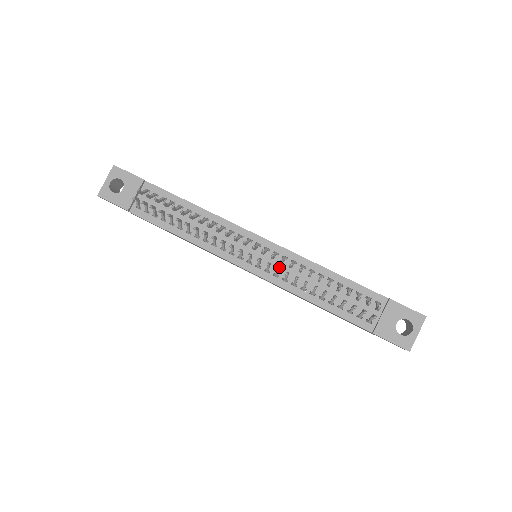
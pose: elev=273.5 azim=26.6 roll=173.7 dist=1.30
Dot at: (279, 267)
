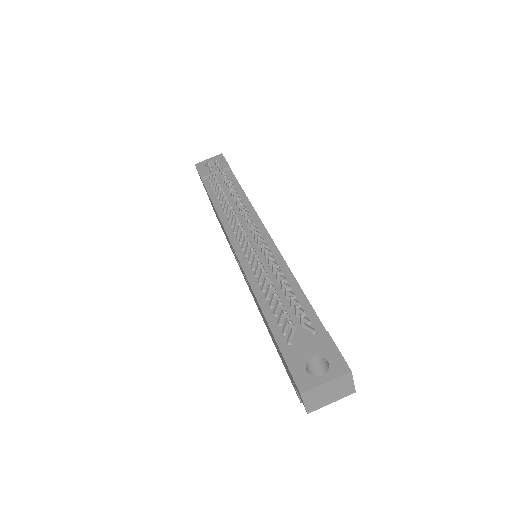
Dot at: occluded
